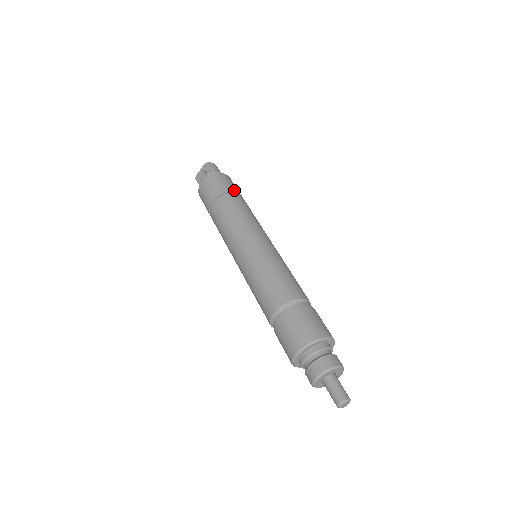
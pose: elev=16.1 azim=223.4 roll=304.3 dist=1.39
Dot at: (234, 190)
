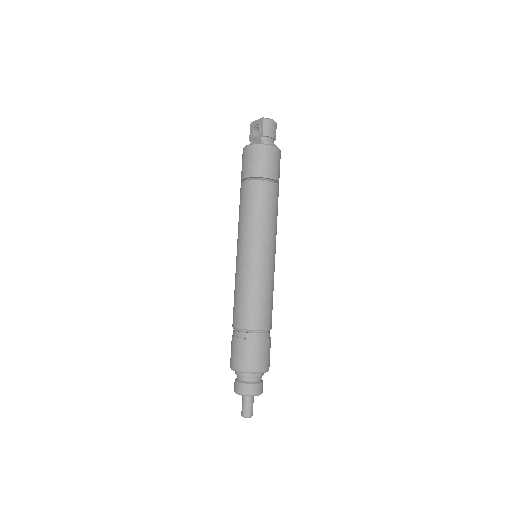
Dot at: (270, 176)
